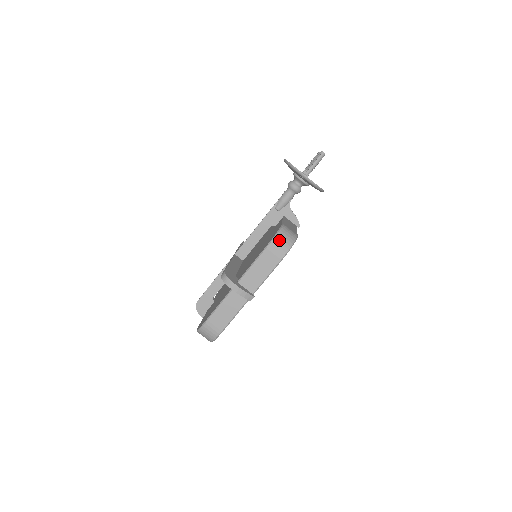
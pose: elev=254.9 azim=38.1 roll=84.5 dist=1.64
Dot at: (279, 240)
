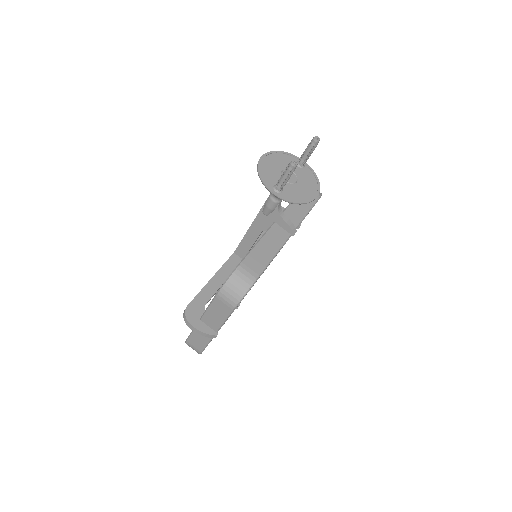
Dot at: (228, 290)
